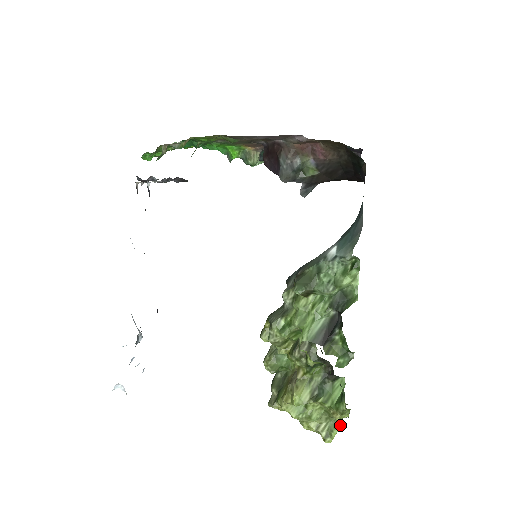
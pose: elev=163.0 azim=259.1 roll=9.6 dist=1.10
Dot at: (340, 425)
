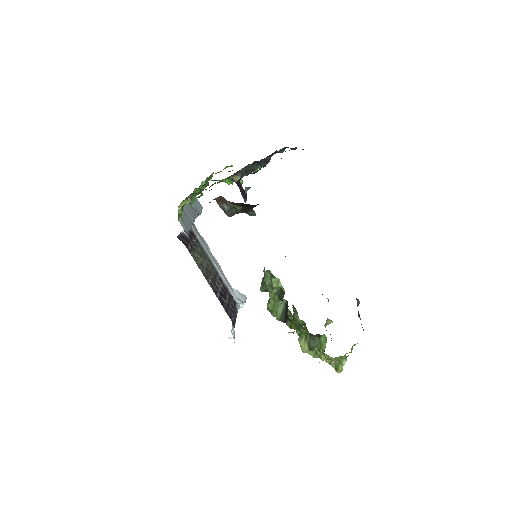
Dot at: (343, 362)
